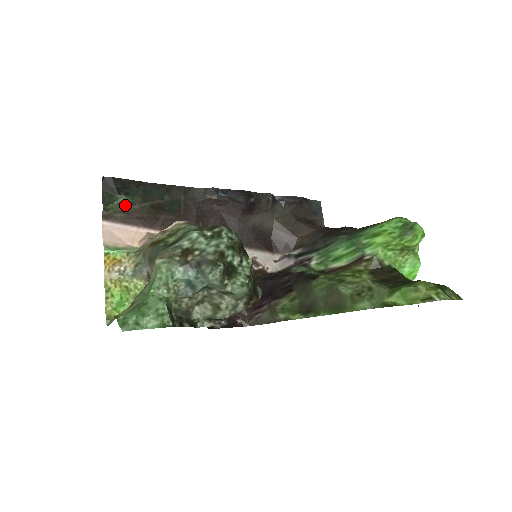
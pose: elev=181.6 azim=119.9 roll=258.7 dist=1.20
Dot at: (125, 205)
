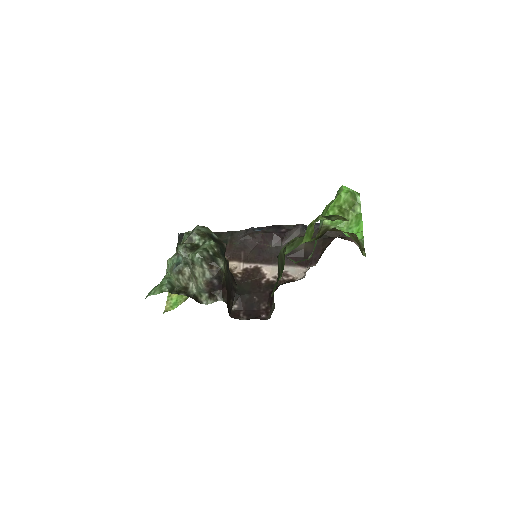
Dot at: occluded
